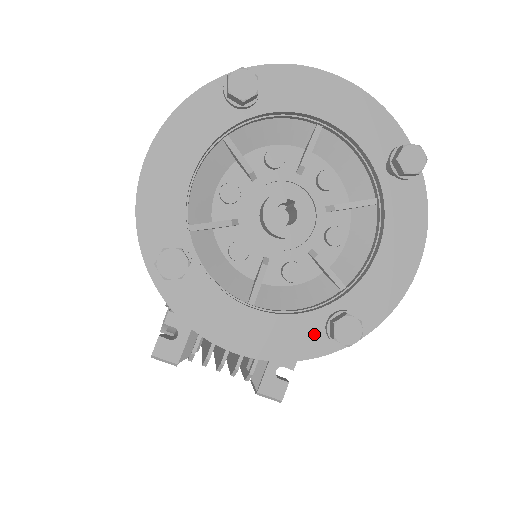
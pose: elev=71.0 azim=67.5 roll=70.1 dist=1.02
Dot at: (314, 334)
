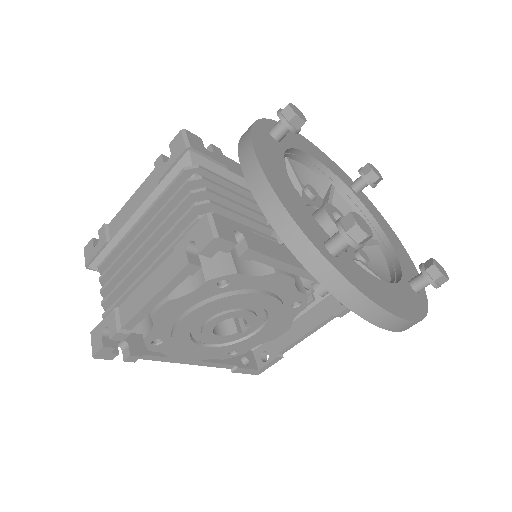
Dot at: (313, 230)
